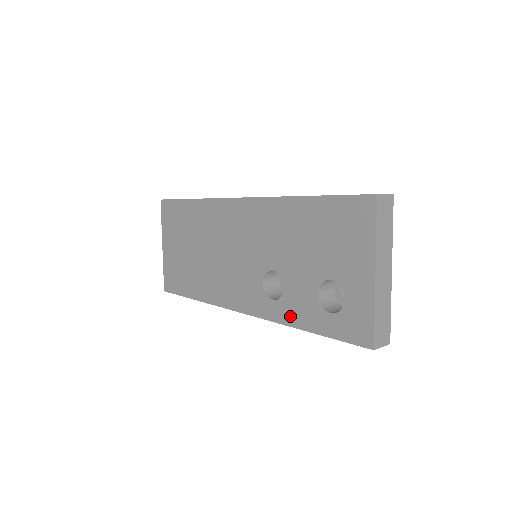
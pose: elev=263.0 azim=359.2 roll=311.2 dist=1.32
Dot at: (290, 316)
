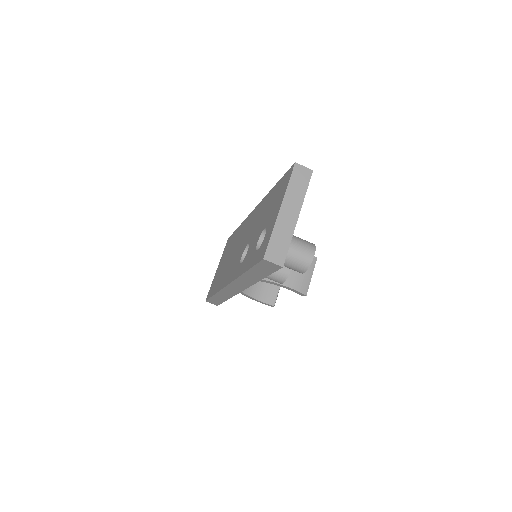
Dot at: (243, 268)
